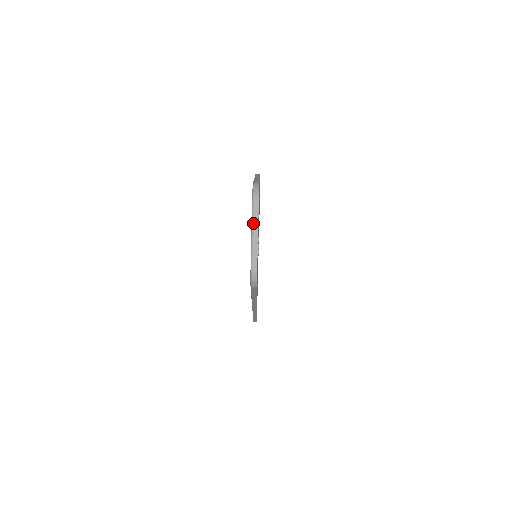
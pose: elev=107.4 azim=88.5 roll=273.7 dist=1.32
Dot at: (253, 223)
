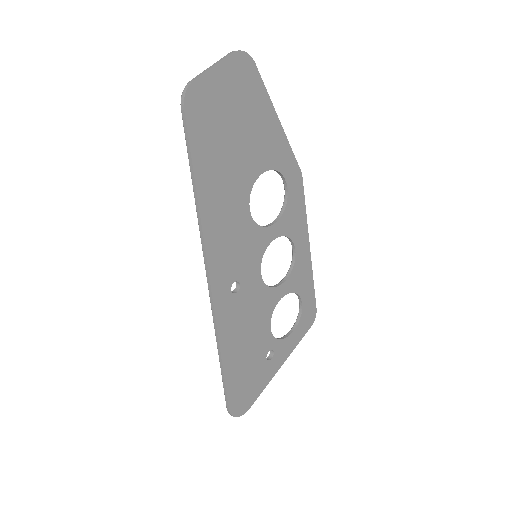
Dot at: (219, 60)
